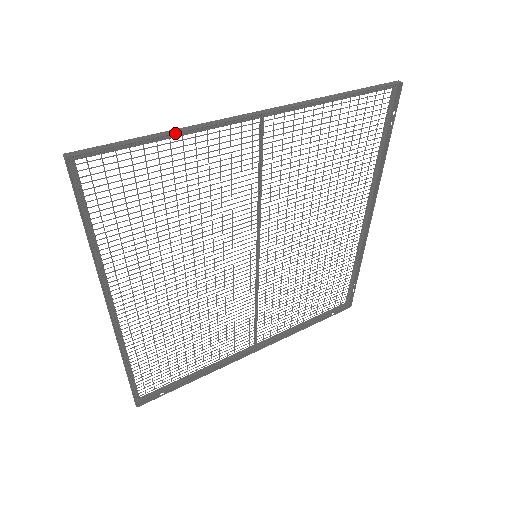
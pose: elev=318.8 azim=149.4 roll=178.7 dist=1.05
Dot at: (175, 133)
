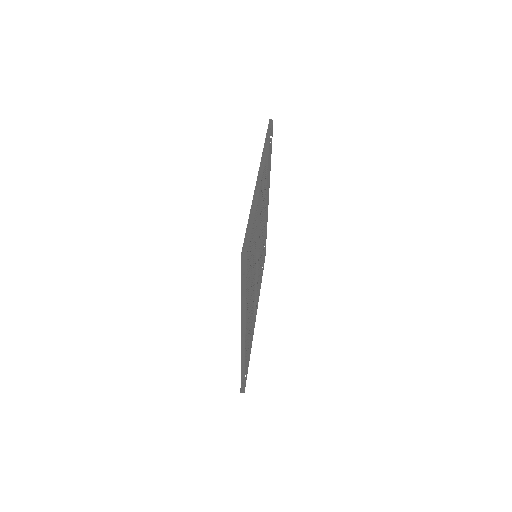
Dot at: (255, 210)
